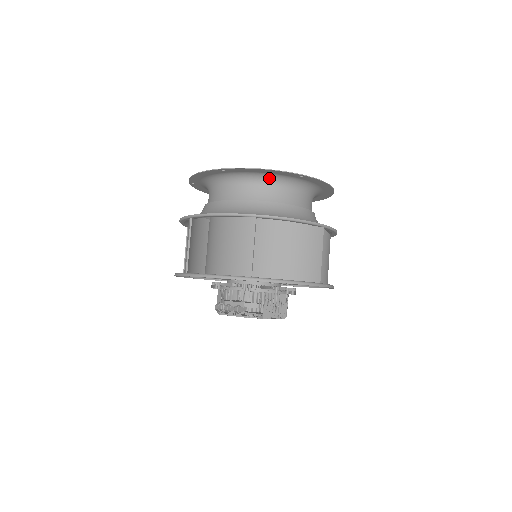
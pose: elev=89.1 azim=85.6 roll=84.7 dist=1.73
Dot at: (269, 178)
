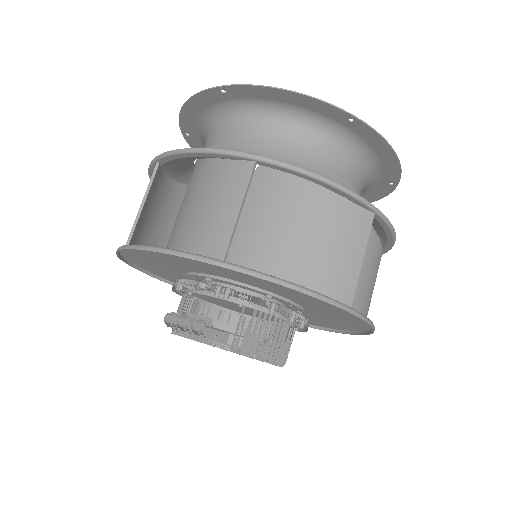
Dot at: (296, 117)
